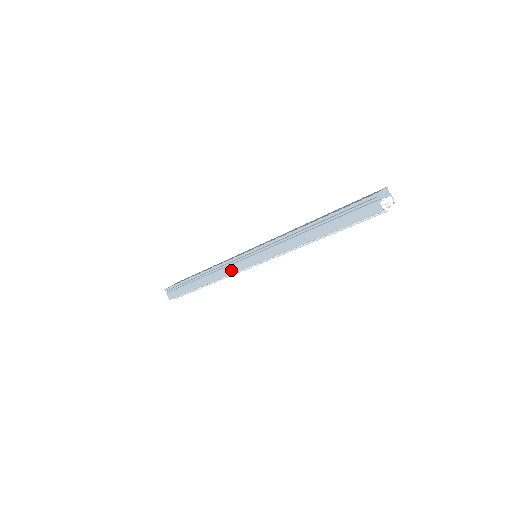
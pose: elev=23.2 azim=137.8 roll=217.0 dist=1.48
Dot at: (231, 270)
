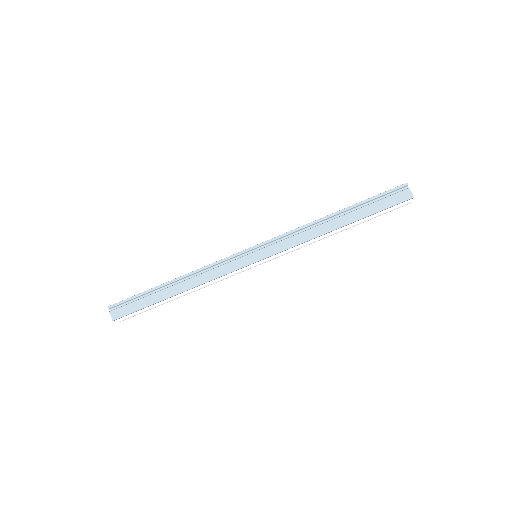
Dot at: (226, 269)
